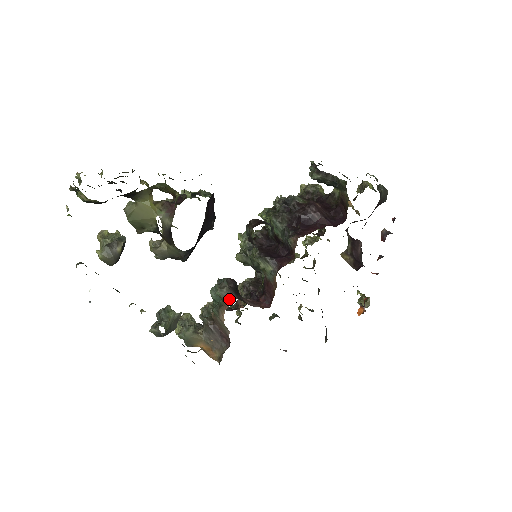
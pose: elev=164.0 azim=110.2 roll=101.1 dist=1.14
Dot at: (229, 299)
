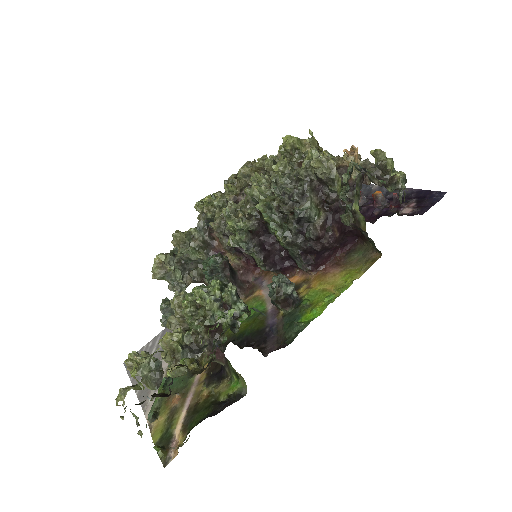
Dot at: occluded
